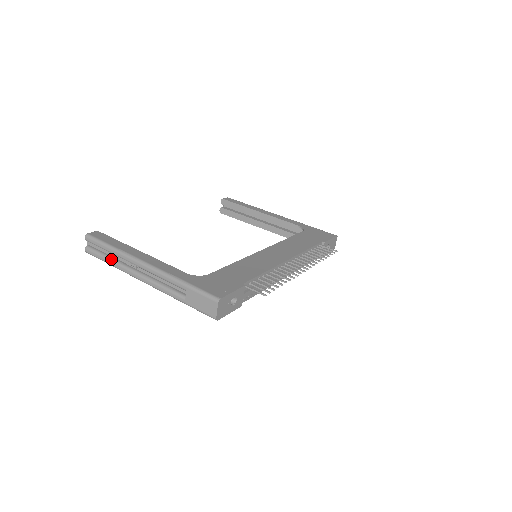
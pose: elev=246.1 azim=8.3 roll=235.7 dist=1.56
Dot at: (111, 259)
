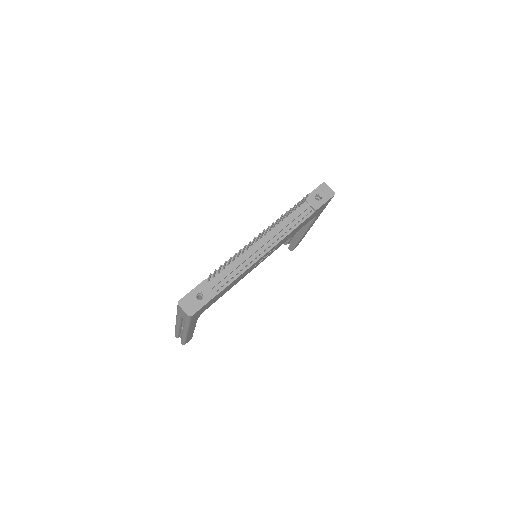
Dot at: occluded
